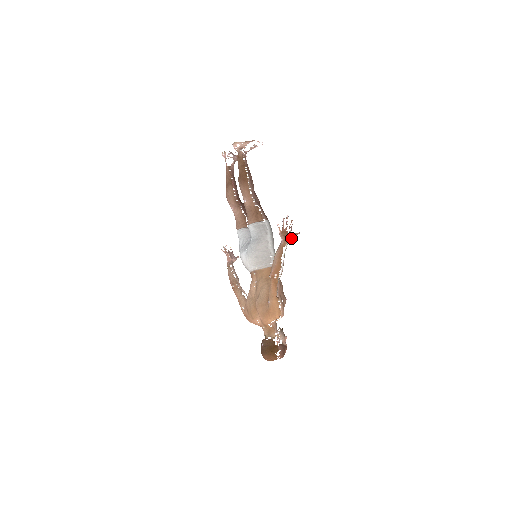
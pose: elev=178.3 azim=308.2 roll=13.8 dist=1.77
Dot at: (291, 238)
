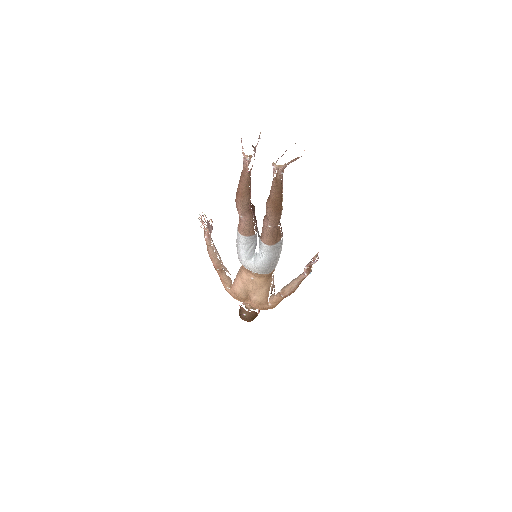
Dot at: occluded
